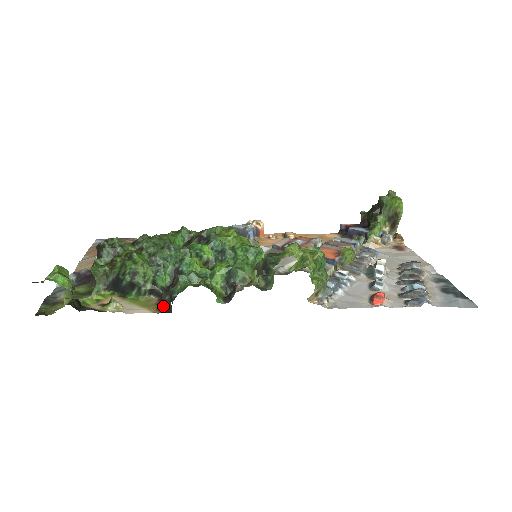
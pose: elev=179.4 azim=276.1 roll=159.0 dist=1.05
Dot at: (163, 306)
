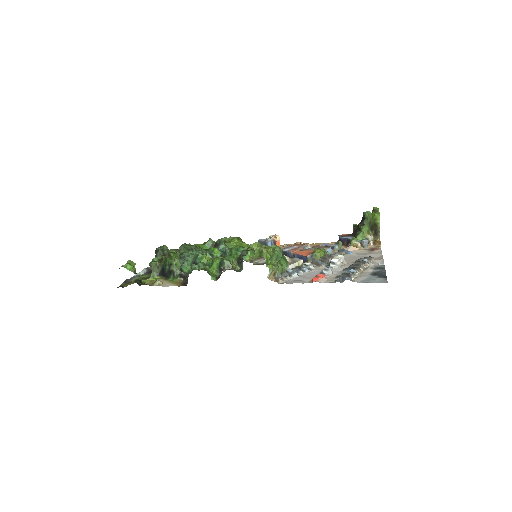
Dot at: (184, 283)
